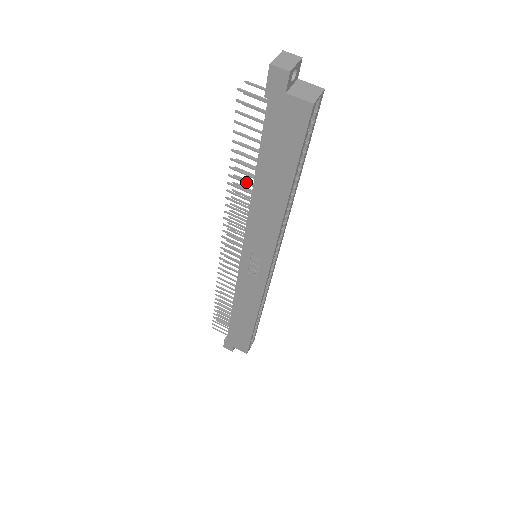
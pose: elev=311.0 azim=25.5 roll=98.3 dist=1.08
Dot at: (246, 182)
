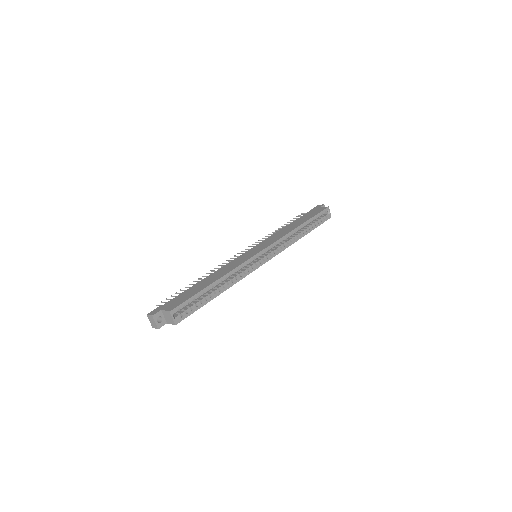
Dot at: occluded
